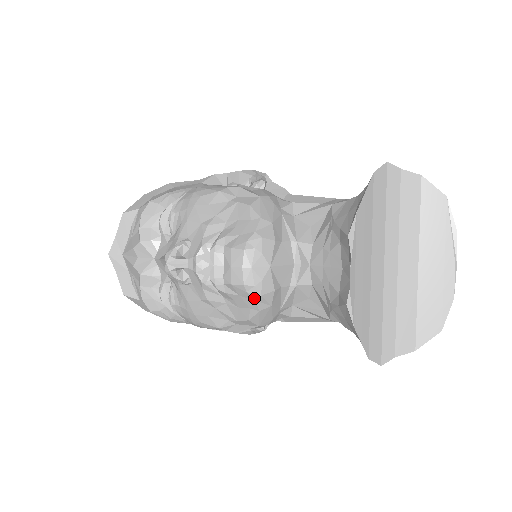
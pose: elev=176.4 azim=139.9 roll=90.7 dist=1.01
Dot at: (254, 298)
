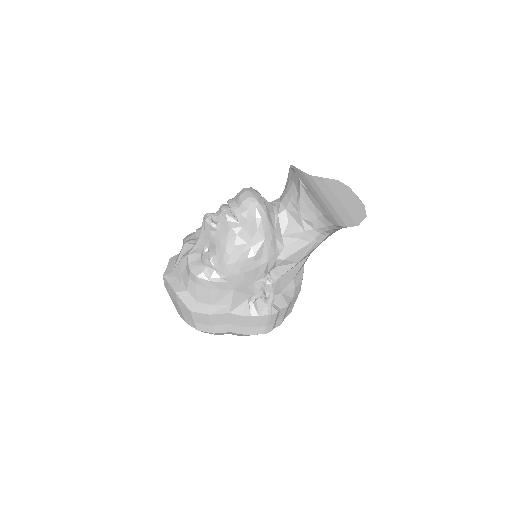
Dot at: (256, 206)
